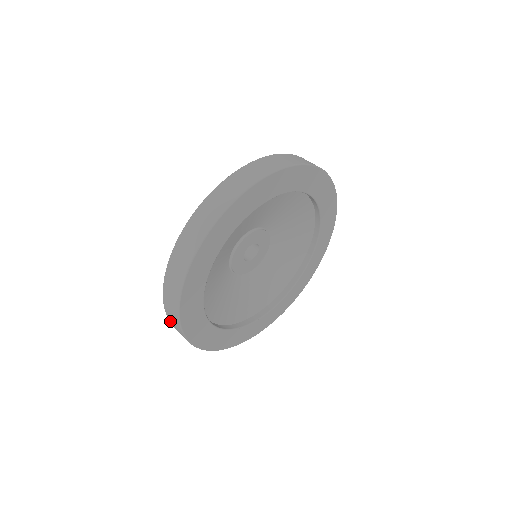
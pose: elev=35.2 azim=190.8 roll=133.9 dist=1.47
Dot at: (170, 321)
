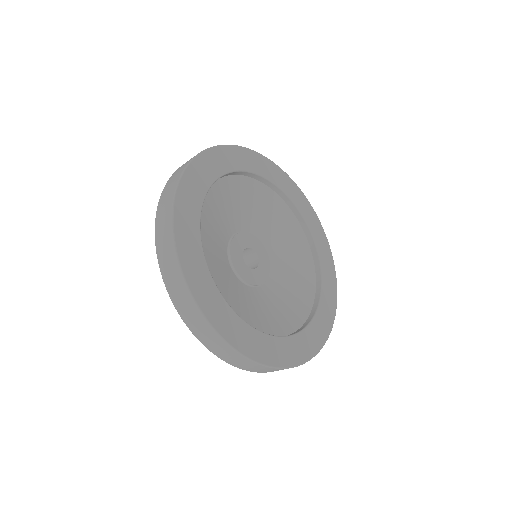
Dot at: (203, 342)
